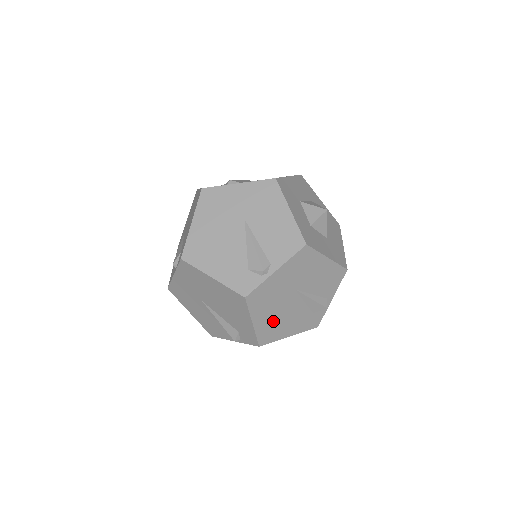
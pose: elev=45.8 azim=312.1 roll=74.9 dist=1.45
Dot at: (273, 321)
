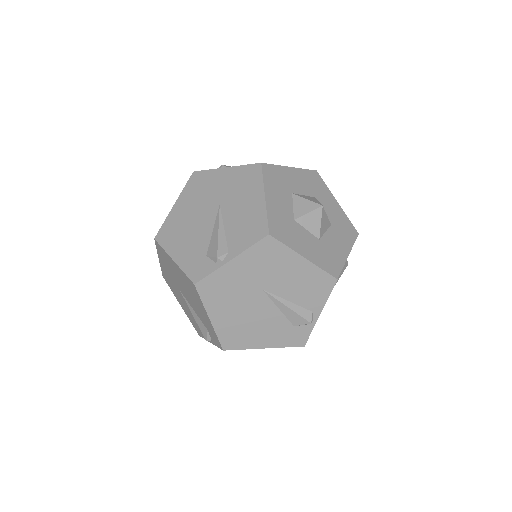
Dot at: occluded
